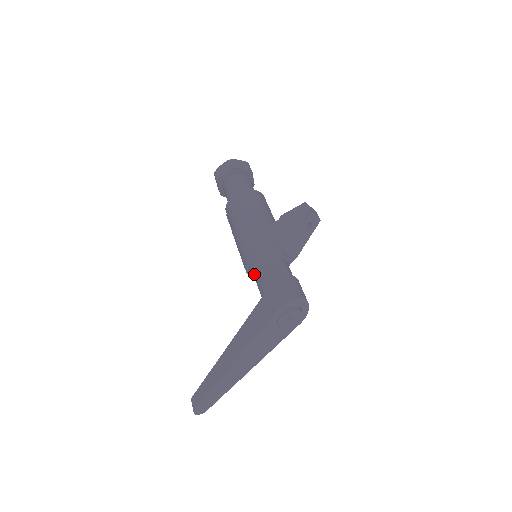
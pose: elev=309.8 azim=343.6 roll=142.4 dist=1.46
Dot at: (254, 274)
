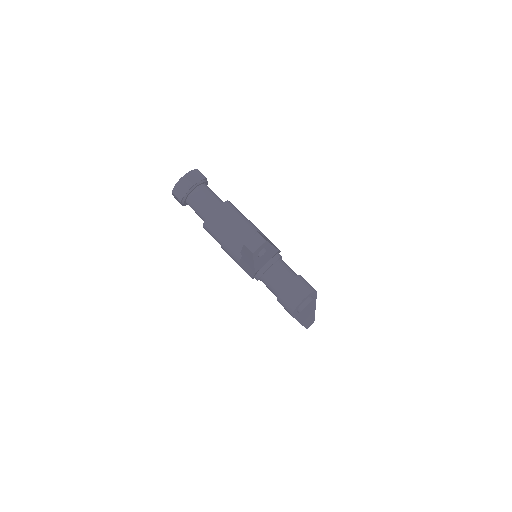
Dot at: occluded
